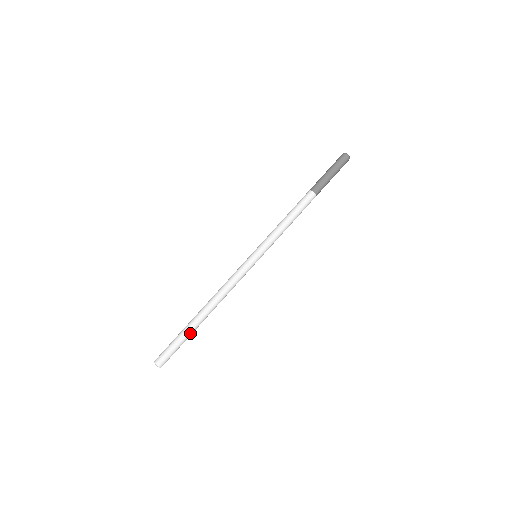
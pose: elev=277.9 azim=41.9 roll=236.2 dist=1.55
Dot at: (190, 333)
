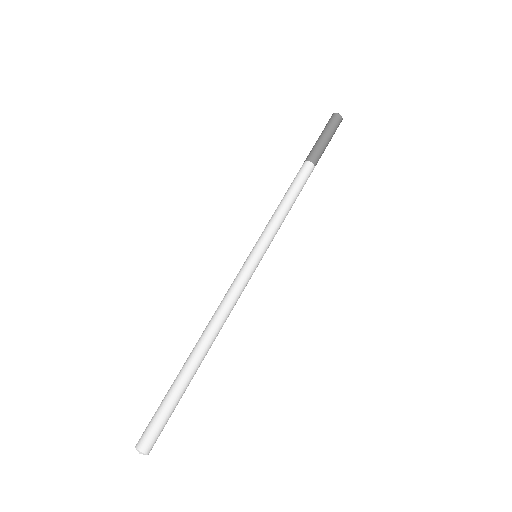
Dot at: (186, 387)
